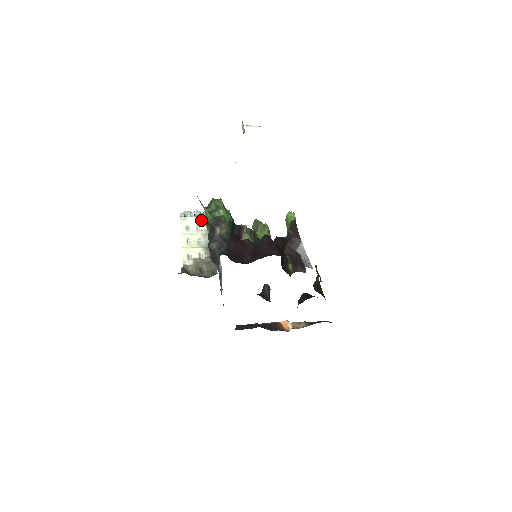
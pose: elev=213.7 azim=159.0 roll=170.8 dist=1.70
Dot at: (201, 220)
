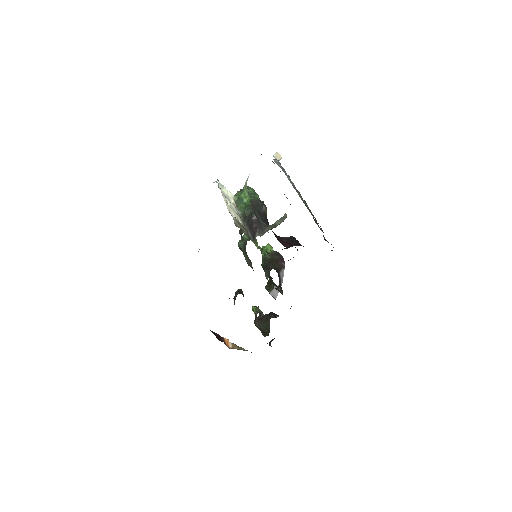
Dot at: (232, 196)
